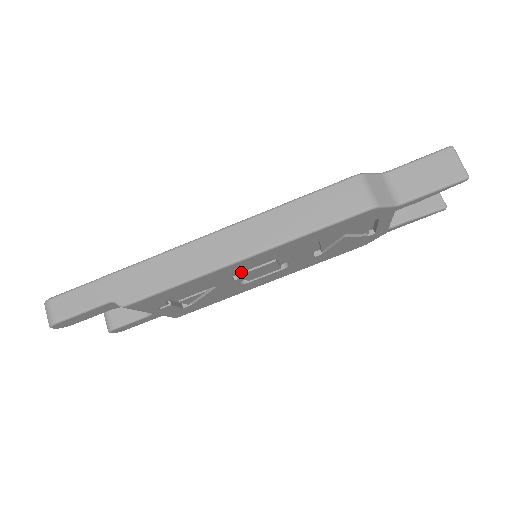
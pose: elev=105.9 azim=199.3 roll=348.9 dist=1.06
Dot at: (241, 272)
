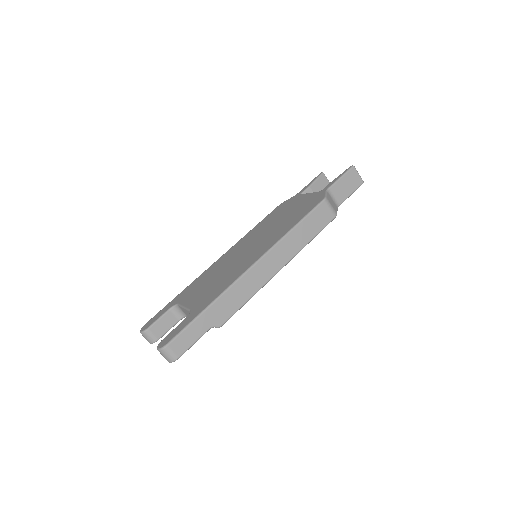
Dot at: occluded
